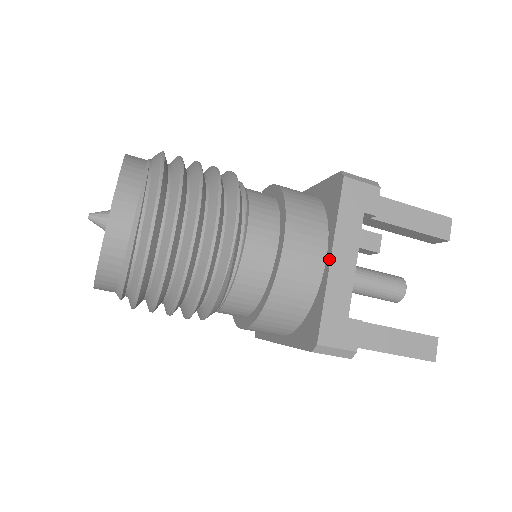
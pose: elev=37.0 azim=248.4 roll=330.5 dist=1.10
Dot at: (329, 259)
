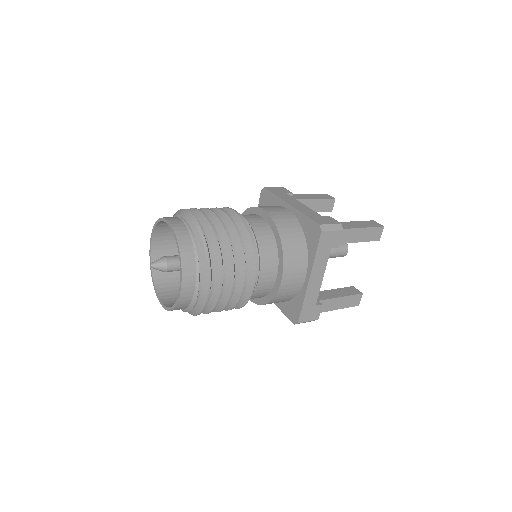
Dot at: (308, 280)
